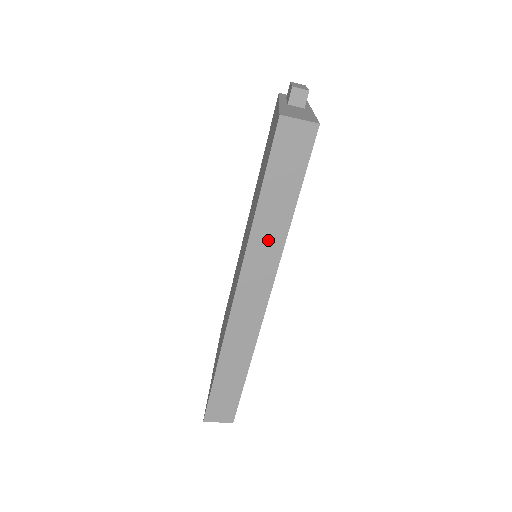
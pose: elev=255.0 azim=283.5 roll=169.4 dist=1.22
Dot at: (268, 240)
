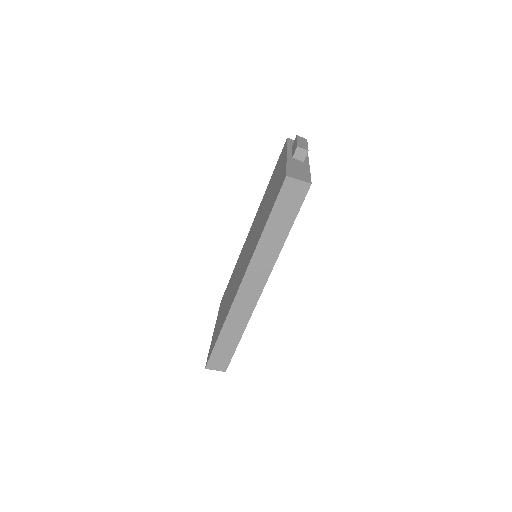
Dot at: (268, 252)
